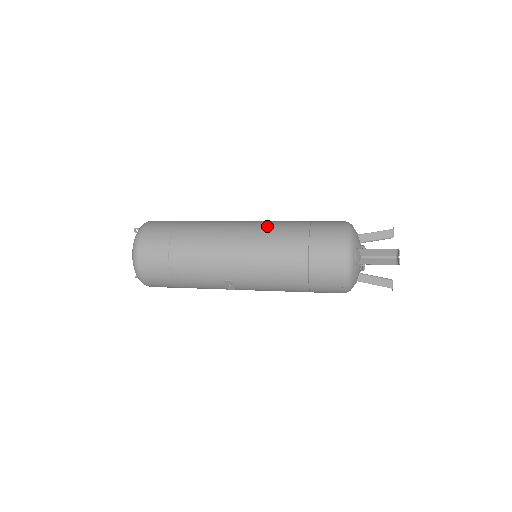
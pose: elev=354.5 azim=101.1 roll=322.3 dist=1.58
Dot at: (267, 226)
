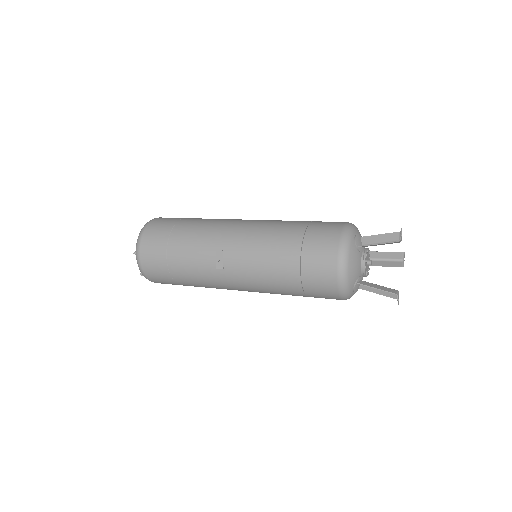
Dot at: occluded
